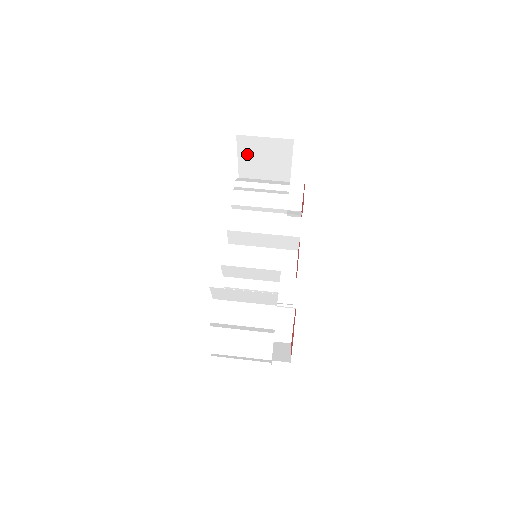
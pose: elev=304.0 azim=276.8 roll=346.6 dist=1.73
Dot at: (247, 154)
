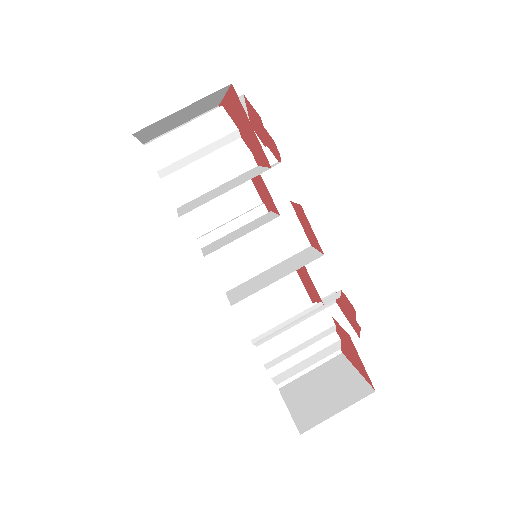
Dot at: (152, 130)
